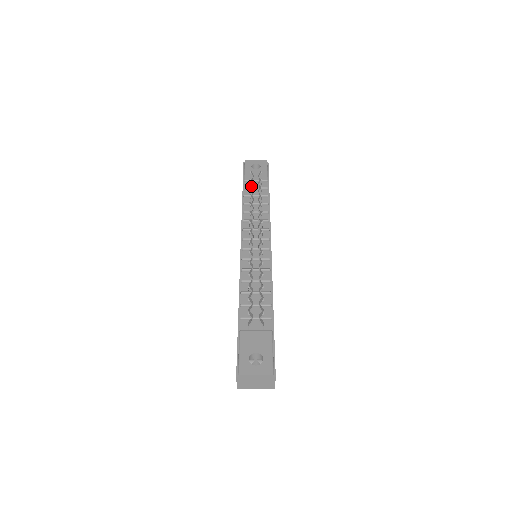
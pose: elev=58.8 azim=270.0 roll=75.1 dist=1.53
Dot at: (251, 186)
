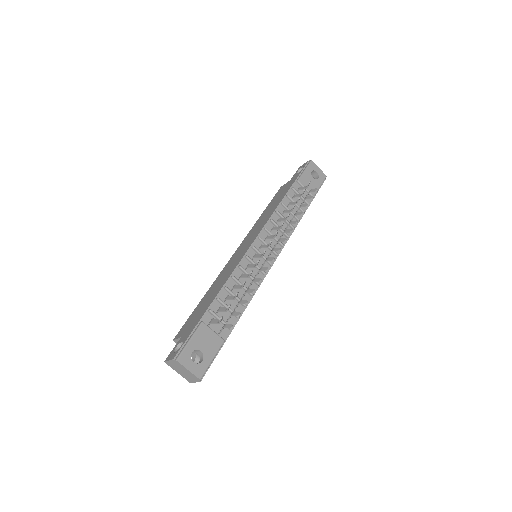
Dot at: (299, 190)
